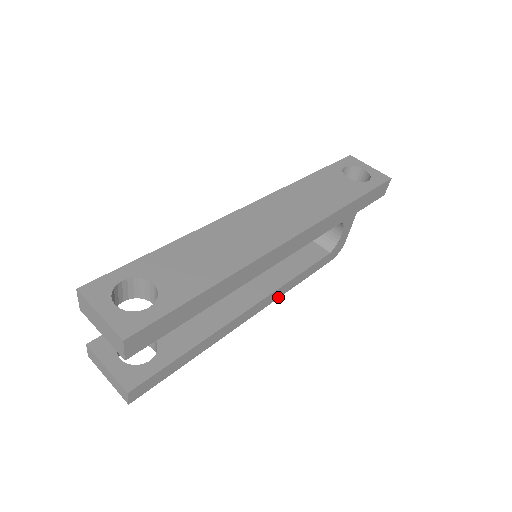
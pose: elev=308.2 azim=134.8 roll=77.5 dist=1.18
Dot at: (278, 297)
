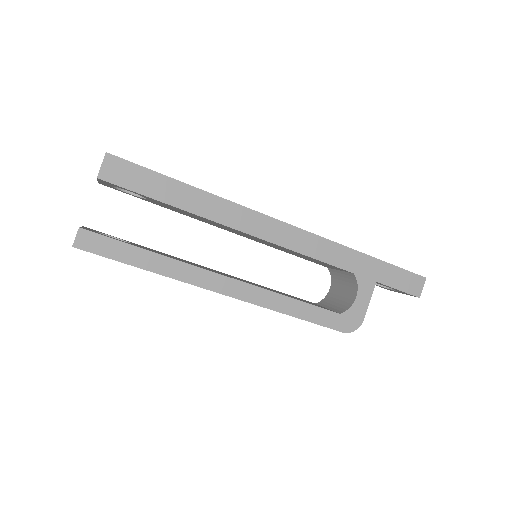
Dot at: (263, 305)
